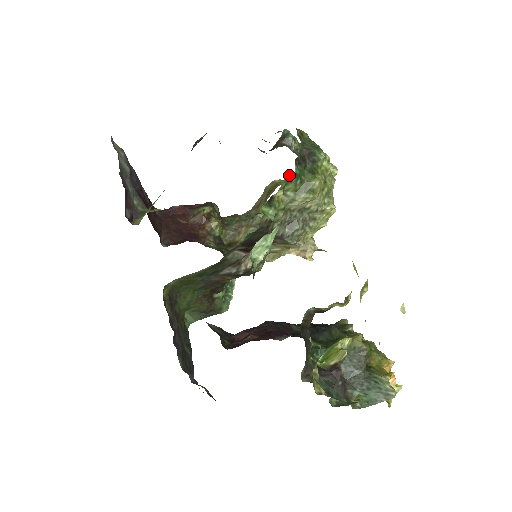
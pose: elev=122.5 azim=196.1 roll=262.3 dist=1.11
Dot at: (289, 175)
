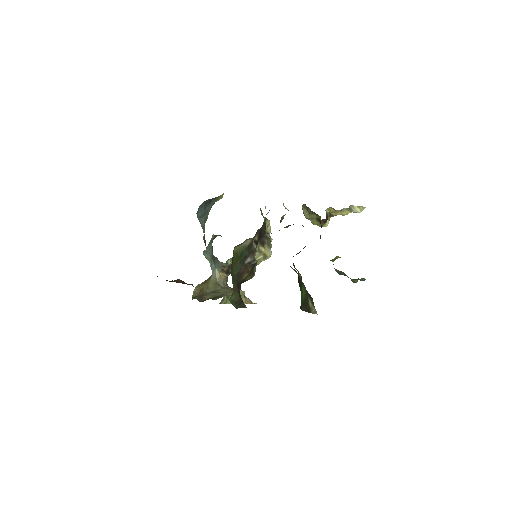
Dot at: (260, 208)
